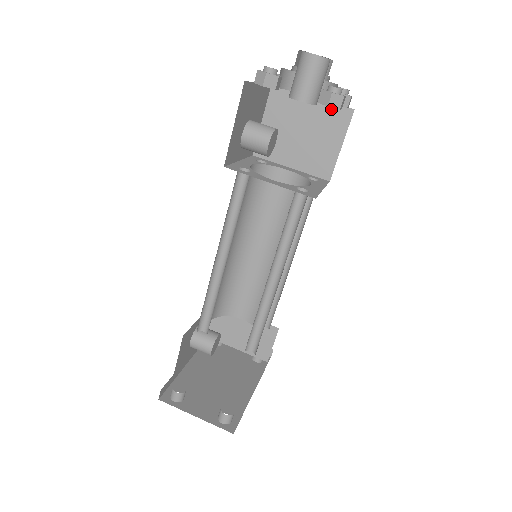
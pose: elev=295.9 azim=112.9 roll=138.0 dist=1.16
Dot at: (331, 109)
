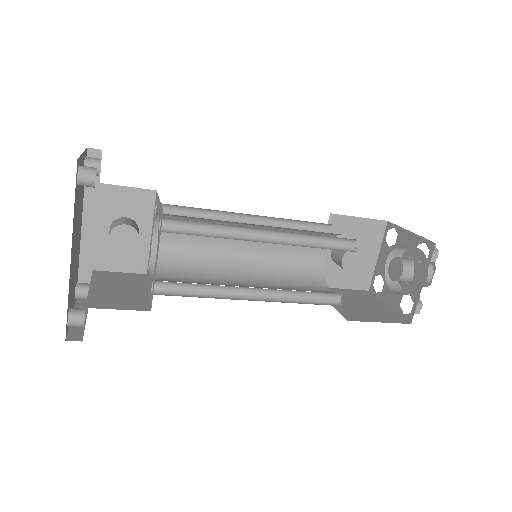
Dot at: (394, 314)
